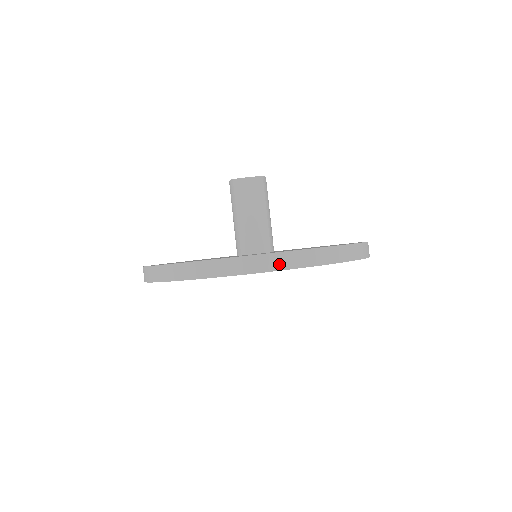
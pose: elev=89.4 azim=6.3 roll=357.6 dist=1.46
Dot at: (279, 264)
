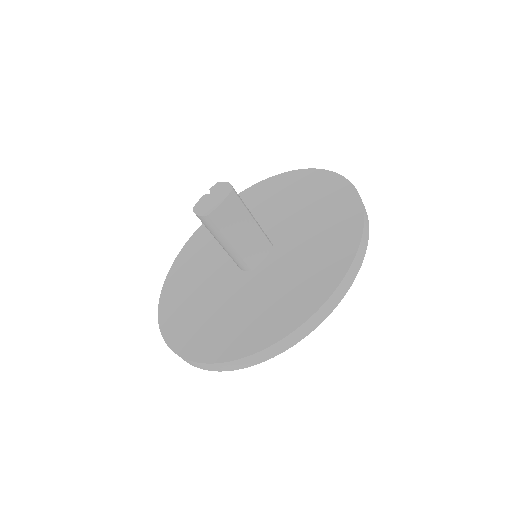
Dot at: (345, 289)
